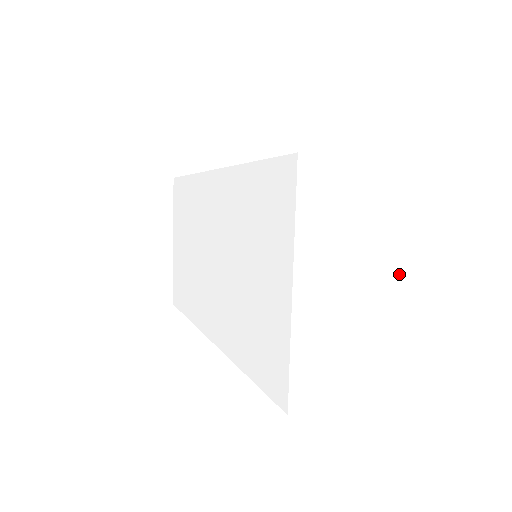
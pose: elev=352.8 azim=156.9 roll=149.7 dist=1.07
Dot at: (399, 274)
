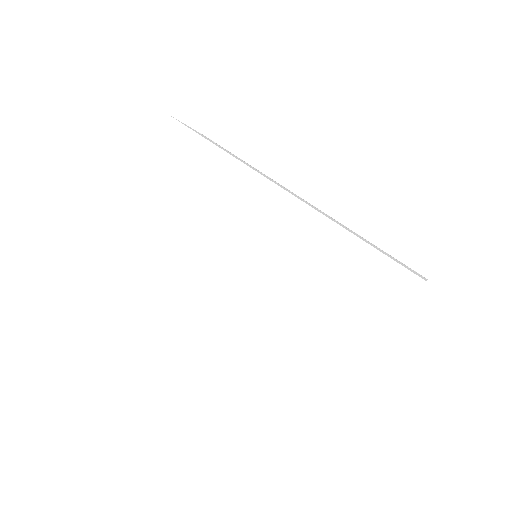
Dot at: occluded
